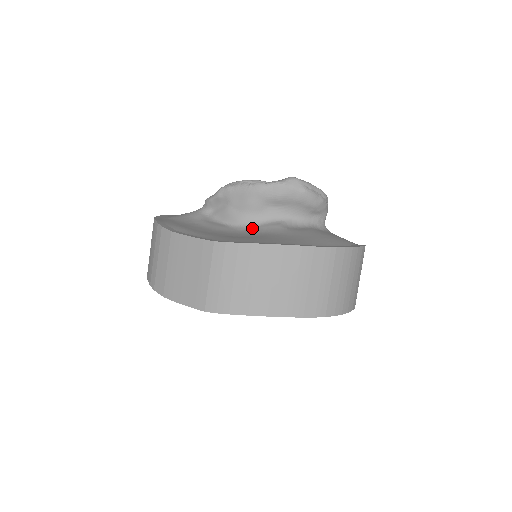
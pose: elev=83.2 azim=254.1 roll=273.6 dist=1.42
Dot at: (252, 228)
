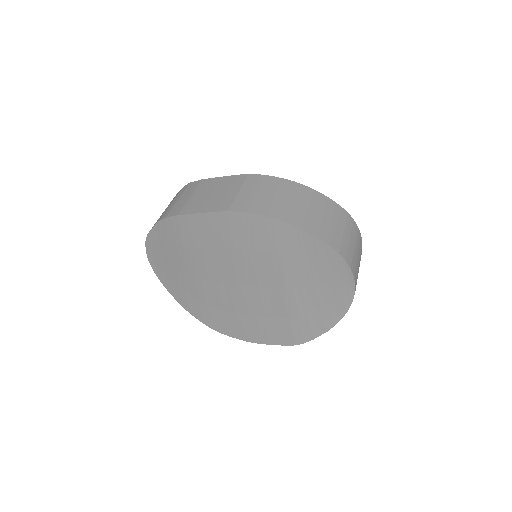
Dot at: occluded
